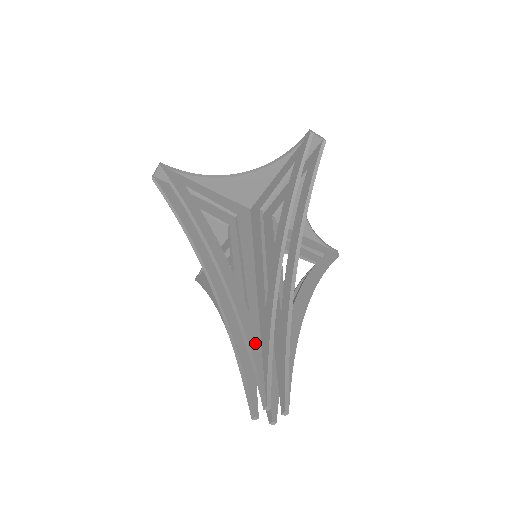
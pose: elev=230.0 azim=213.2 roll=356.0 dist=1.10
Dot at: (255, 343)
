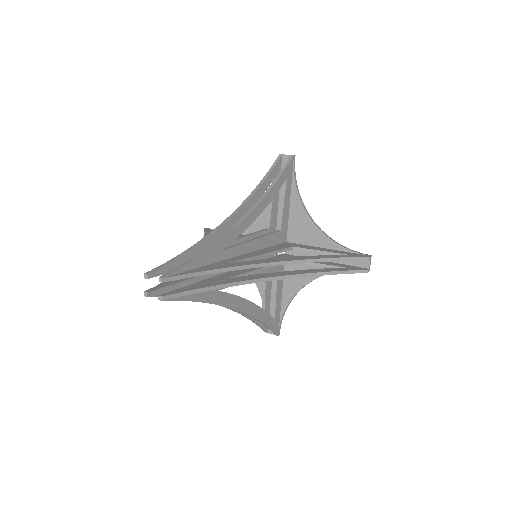
Dot at: occluded
